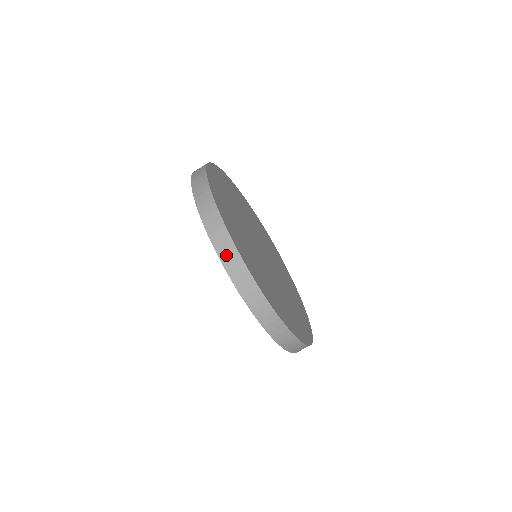
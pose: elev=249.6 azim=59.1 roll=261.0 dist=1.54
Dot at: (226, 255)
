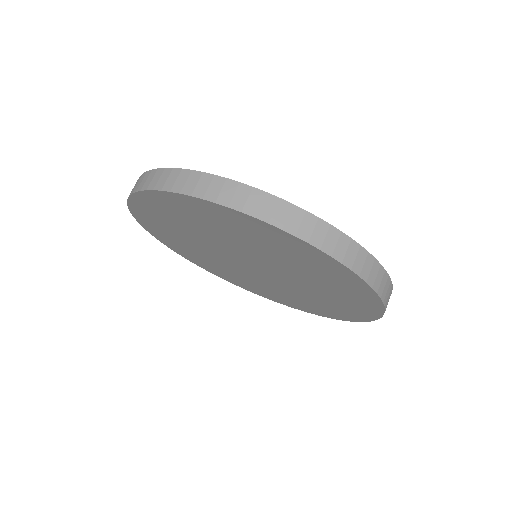
Dot at: (253, 205)
